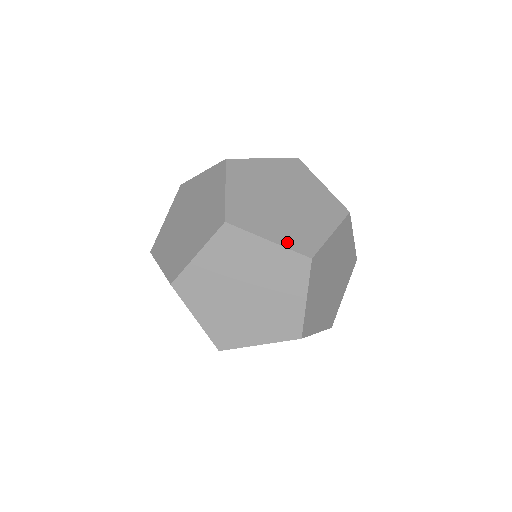
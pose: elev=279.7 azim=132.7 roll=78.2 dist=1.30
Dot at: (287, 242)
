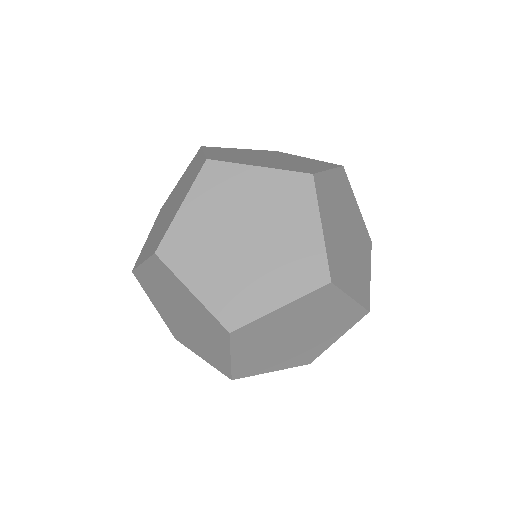
Dot at: (296, 290)
